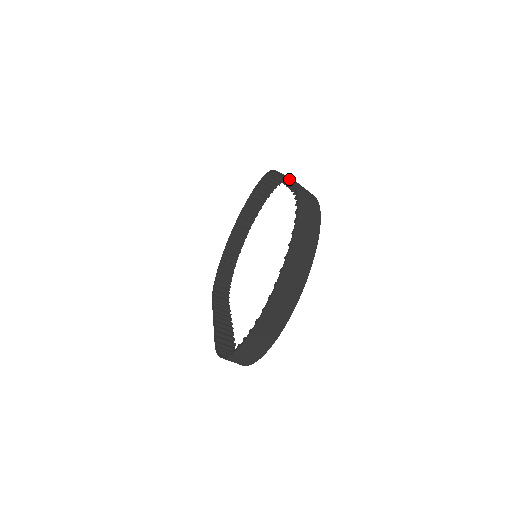
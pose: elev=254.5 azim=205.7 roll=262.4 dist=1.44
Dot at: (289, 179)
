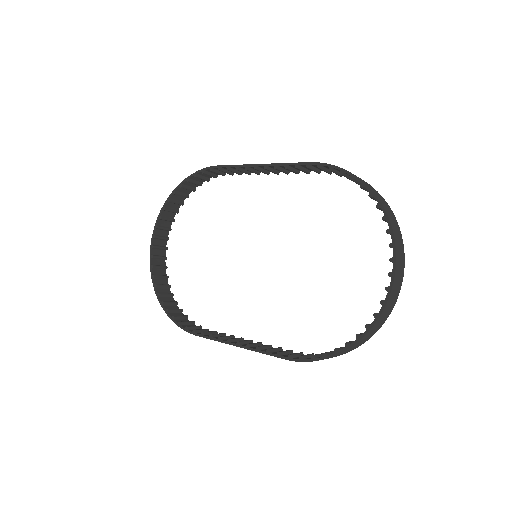
Dot at: occluded
